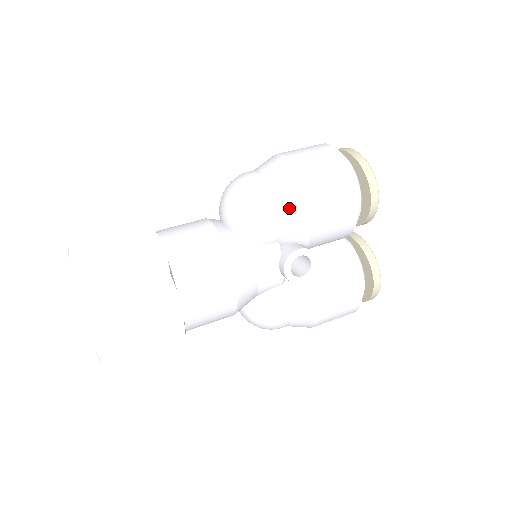
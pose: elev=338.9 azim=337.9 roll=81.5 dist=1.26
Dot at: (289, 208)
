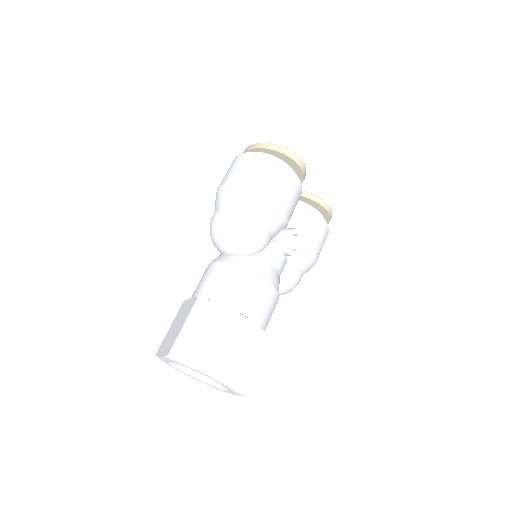
Dot at: (268, 217)
